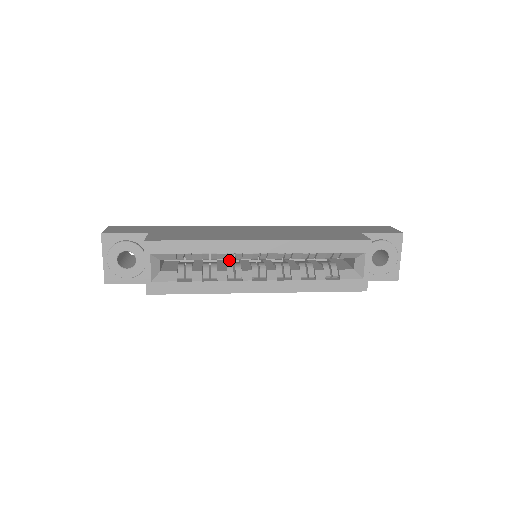
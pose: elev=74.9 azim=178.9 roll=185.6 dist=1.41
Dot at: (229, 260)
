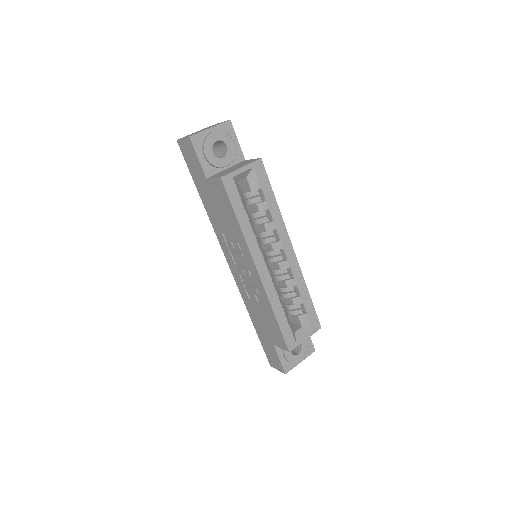
Dot at: occluded
